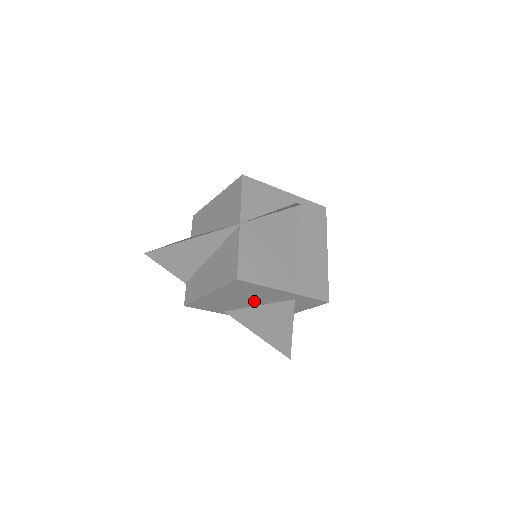
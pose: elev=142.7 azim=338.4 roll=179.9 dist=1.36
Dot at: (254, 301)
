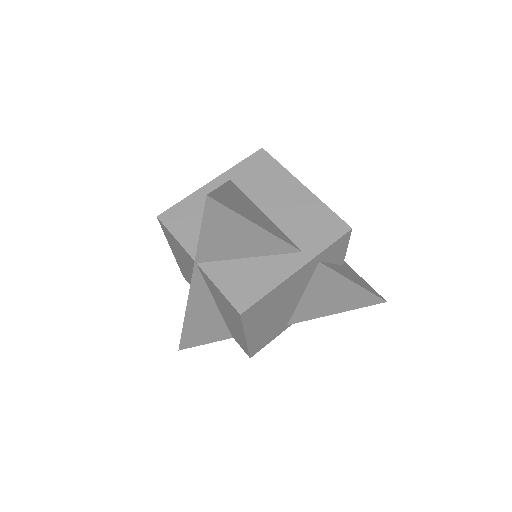
Dot at: (291, 299)
